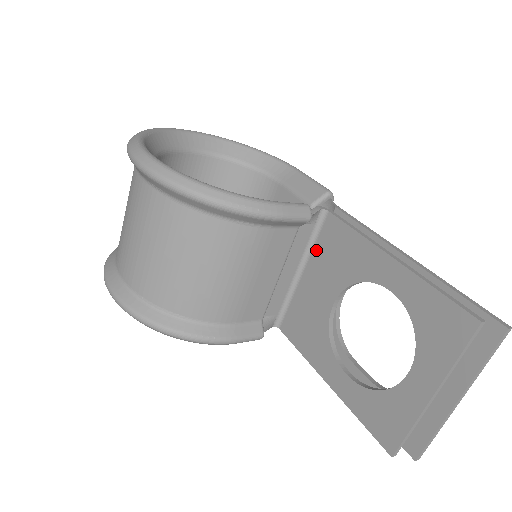
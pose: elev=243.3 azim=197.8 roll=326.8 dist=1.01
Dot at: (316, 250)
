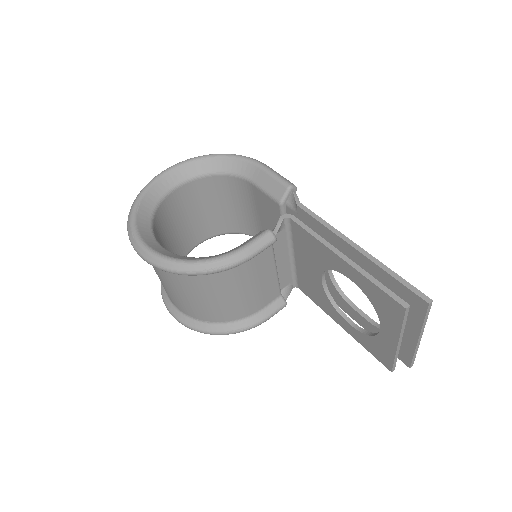
Dot at: (295, 243)
